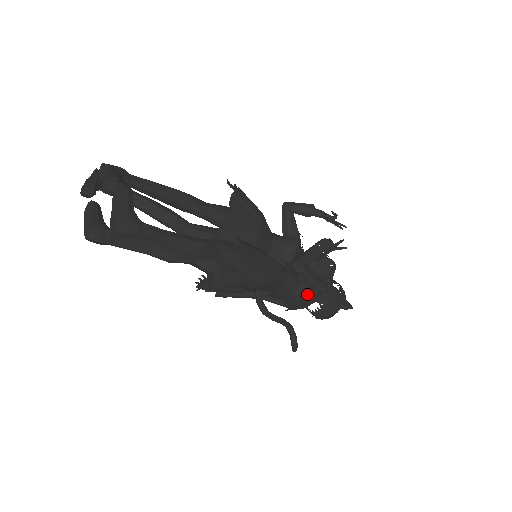
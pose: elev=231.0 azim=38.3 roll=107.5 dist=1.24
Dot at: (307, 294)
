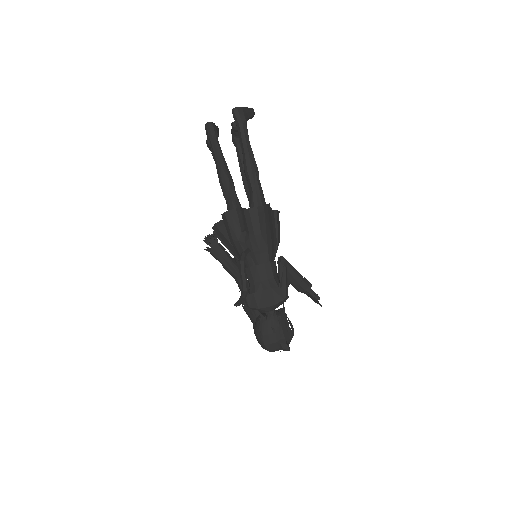
Dot at: (273, 289)
